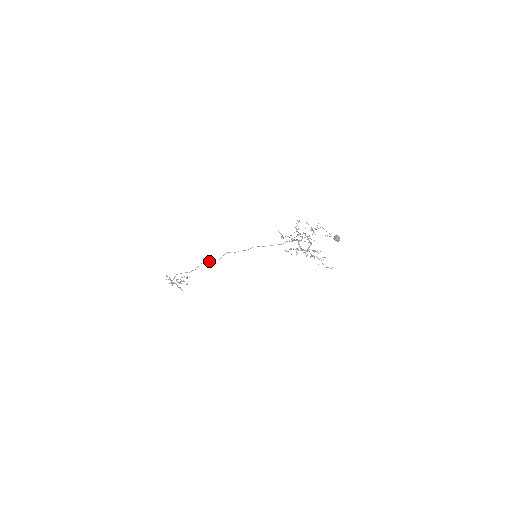
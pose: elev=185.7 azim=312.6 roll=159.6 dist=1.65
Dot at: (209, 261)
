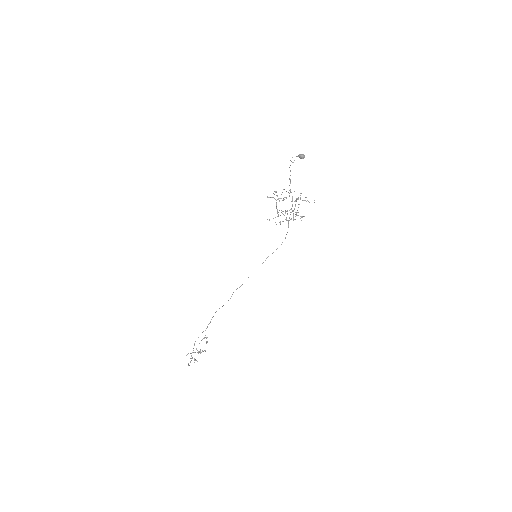
Dot at: occluded
